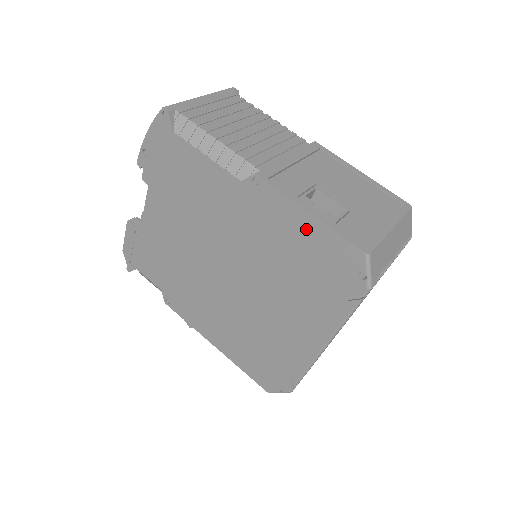
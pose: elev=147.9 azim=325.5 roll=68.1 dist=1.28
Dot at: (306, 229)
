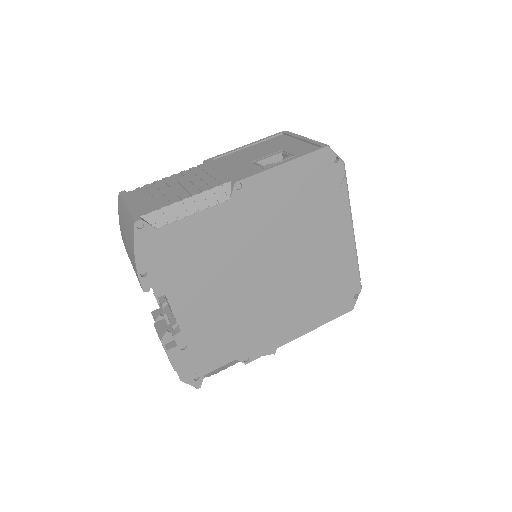
Dot at: (289, 175)
